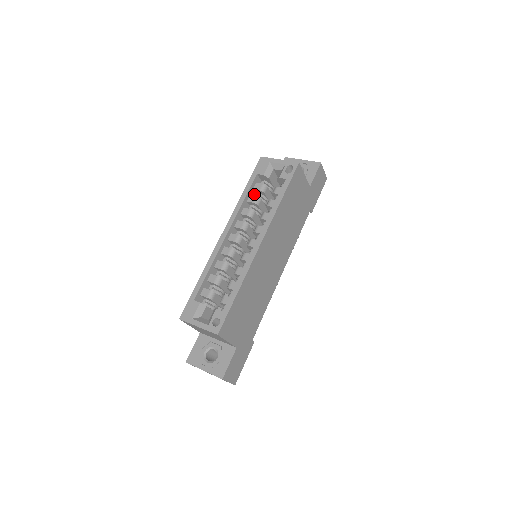
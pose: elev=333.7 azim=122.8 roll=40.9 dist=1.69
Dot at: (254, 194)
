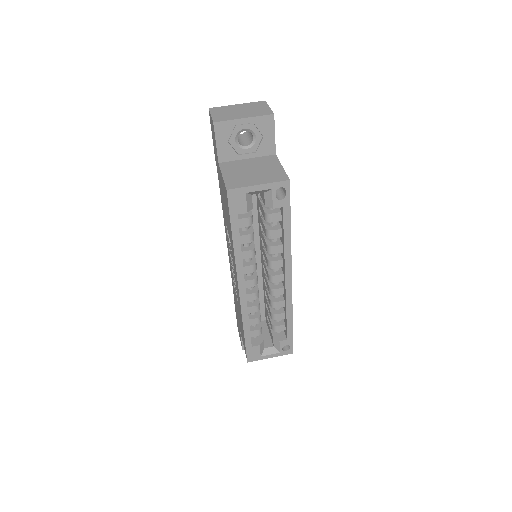
Dot at: occluded
